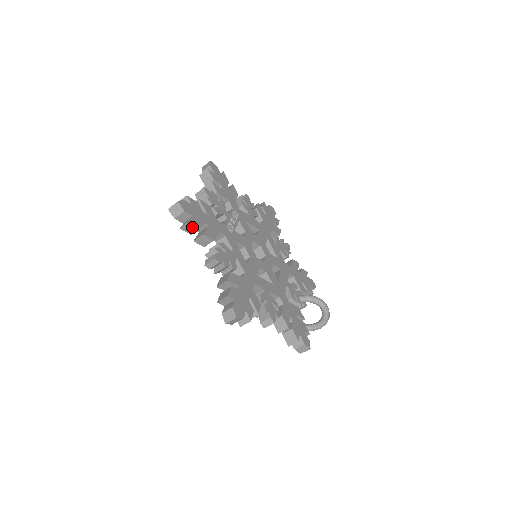
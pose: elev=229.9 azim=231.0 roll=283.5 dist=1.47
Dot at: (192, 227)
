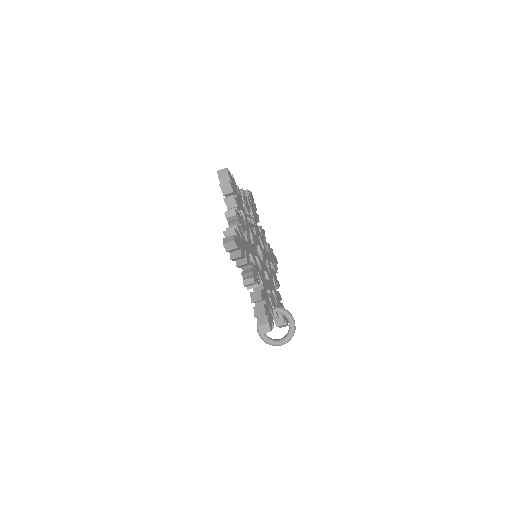
Dot at: (228, 188)
